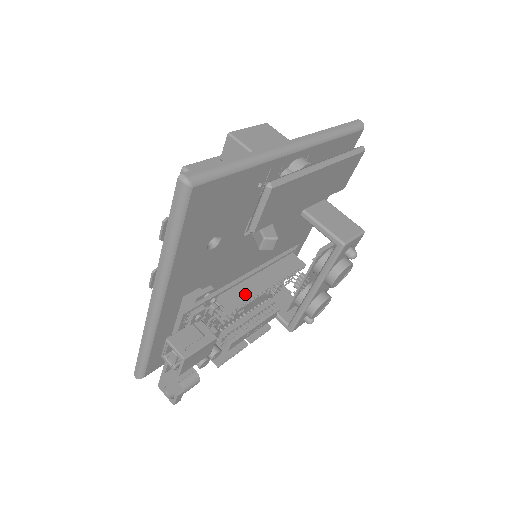
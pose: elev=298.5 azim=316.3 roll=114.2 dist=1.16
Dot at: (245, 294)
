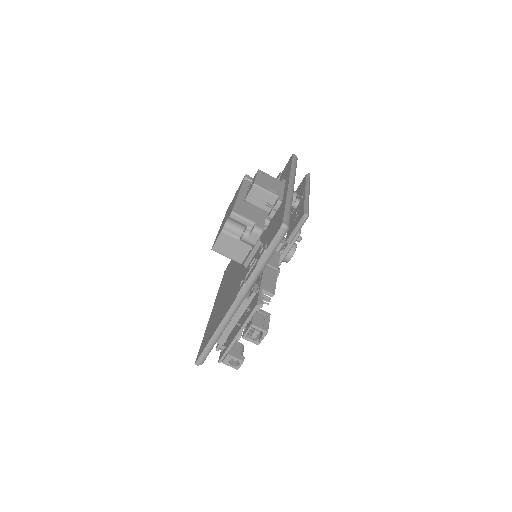
Dot at: (271, 282)
